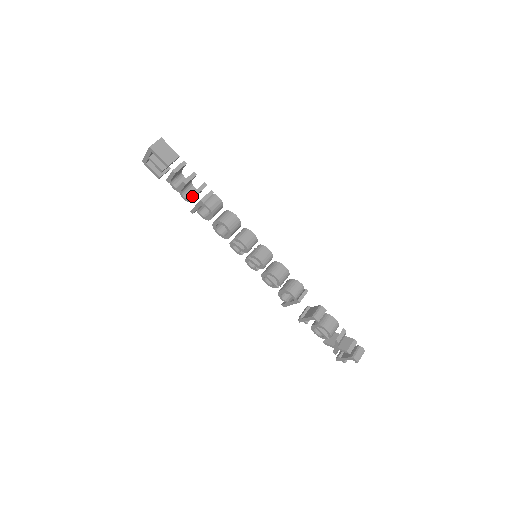
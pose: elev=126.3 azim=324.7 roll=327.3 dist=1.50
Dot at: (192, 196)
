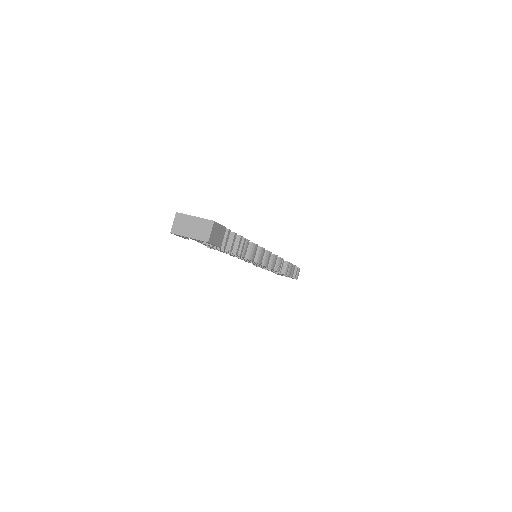
Dot at: (229, 252)
